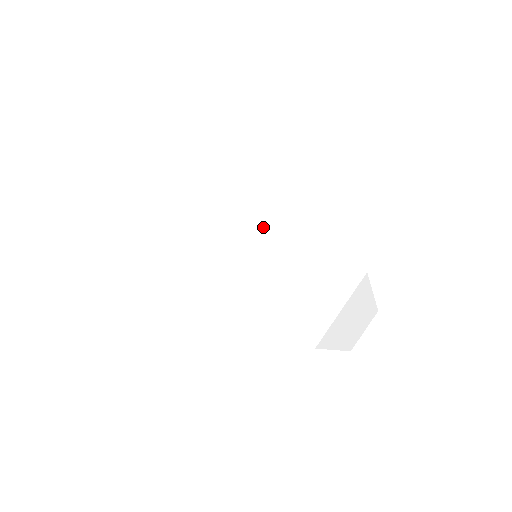
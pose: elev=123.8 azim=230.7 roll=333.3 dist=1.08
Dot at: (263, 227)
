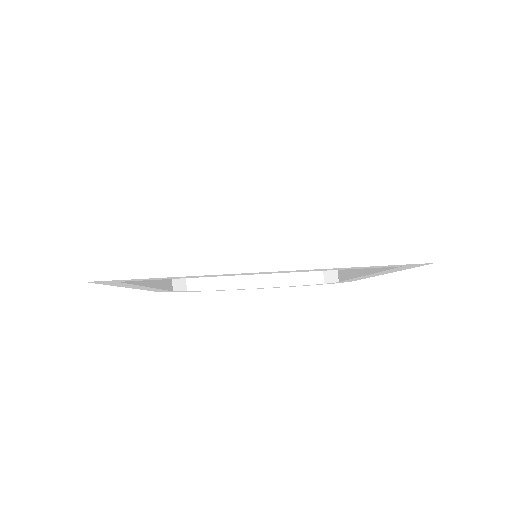
Dot at: (328, 206)
